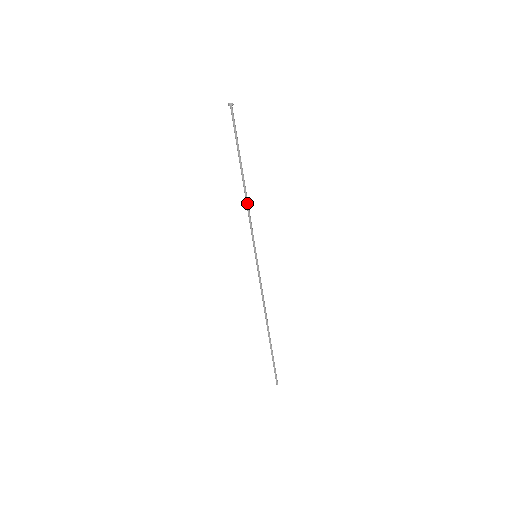
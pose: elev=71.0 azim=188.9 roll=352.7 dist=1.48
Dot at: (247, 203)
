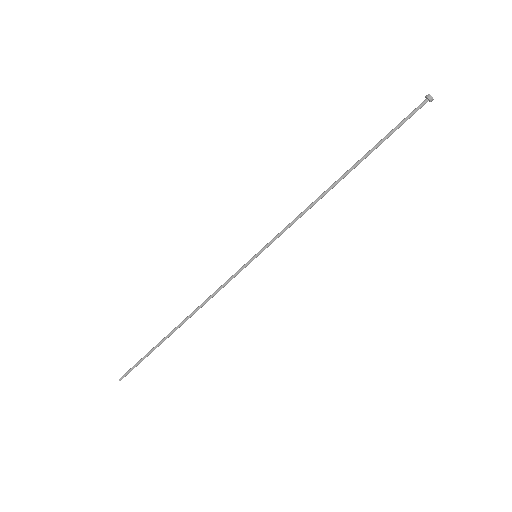
Dot at: (315, 202)
